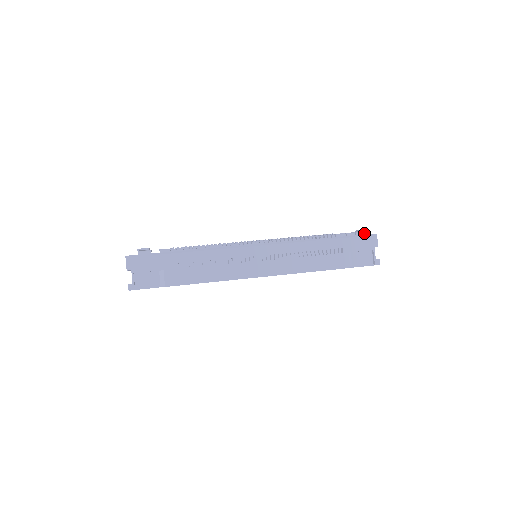
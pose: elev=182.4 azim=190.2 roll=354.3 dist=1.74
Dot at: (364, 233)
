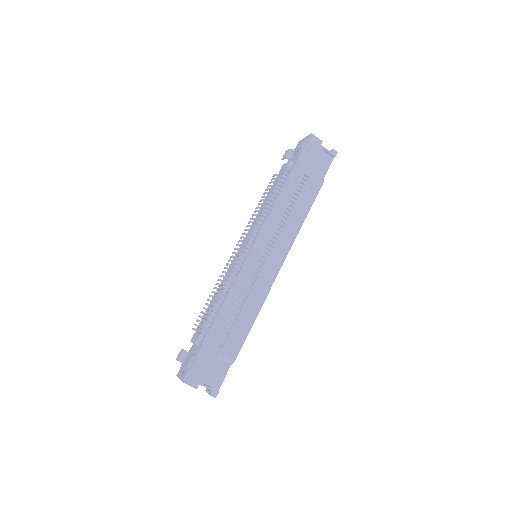
Dot at: occluded
